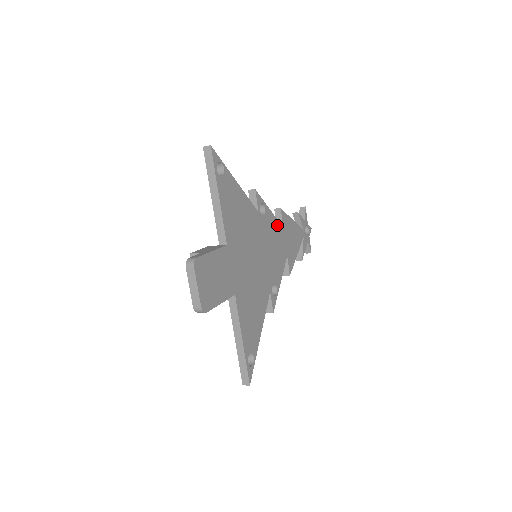
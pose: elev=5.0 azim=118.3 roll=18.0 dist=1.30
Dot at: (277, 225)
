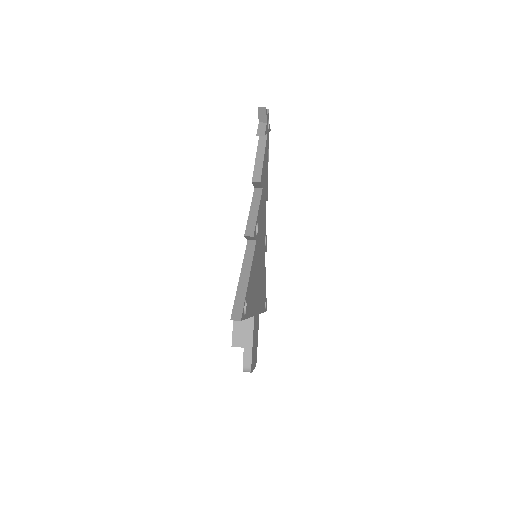
Dot at: (261, 202)
